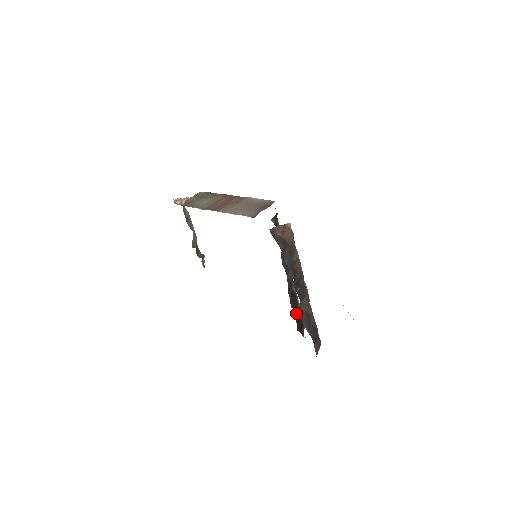
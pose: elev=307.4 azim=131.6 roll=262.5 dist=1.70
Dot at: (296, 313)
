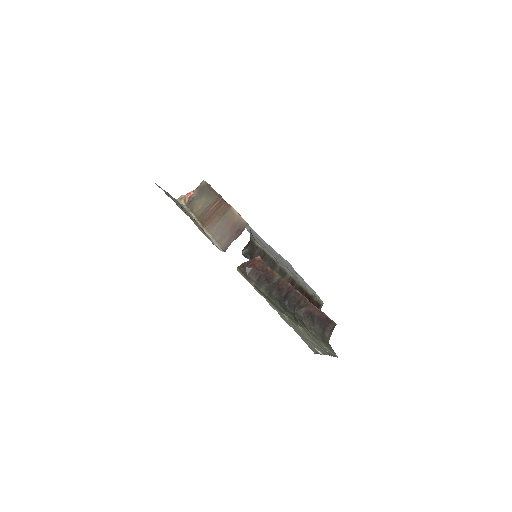
Dot at: occluded
